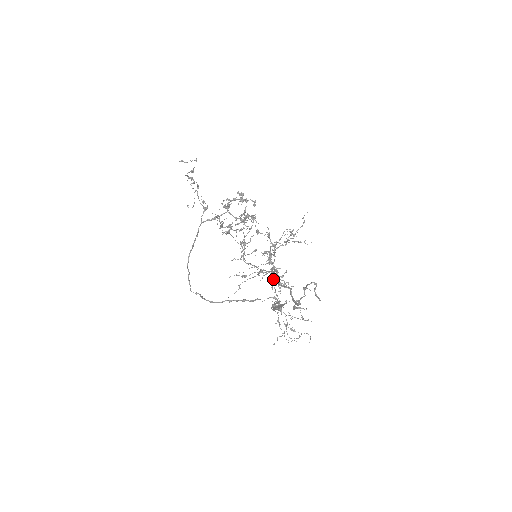
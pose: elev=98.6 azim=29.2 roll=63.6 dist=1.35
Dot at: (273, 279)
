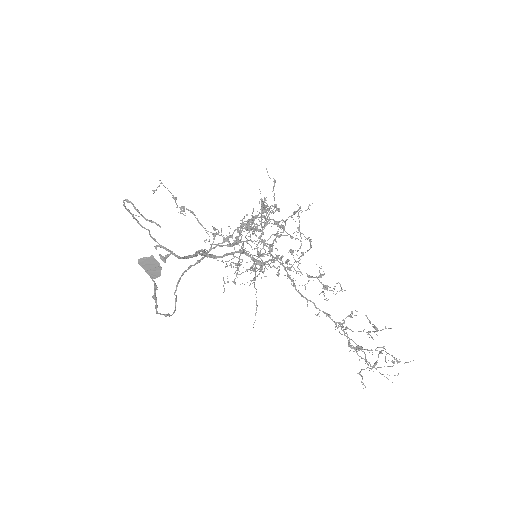
Dot at: (205, 254)
